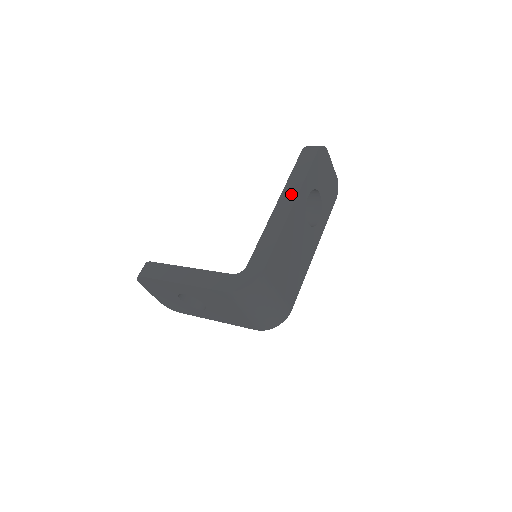
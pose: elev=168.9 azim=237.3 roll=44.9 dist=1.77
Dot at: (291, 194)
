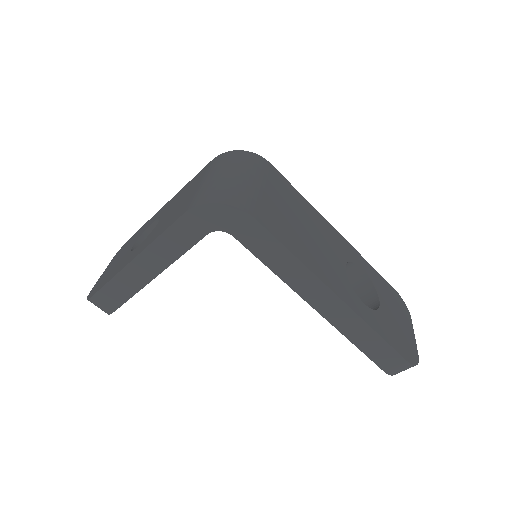
Dot at: occluded
